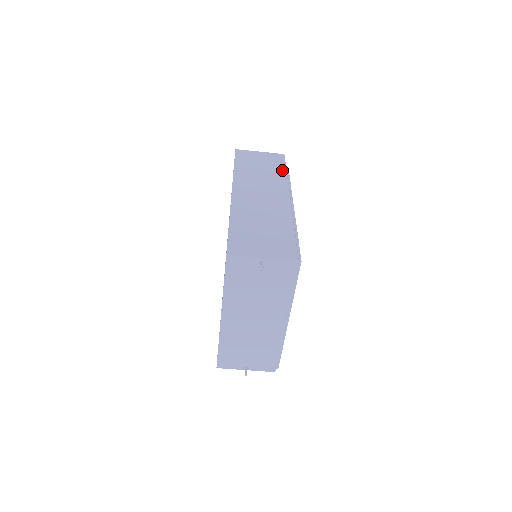
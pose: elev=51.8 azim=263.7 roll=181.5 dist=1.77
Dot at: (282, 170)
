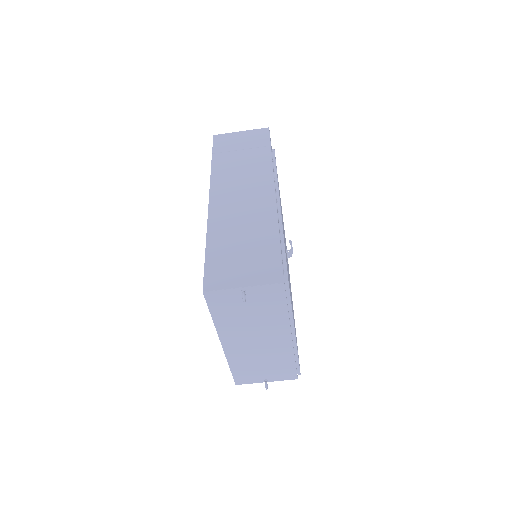
Dot at: (266, 152)
